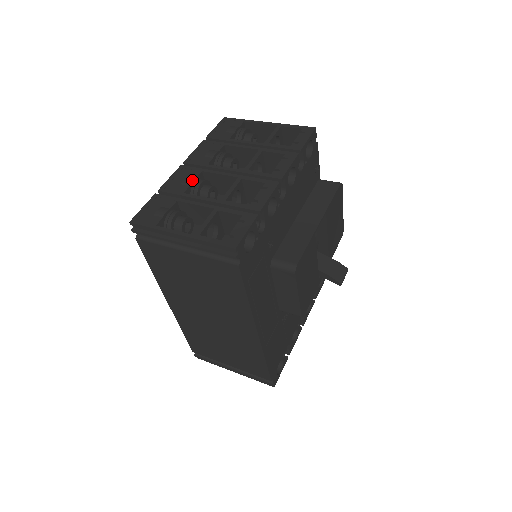
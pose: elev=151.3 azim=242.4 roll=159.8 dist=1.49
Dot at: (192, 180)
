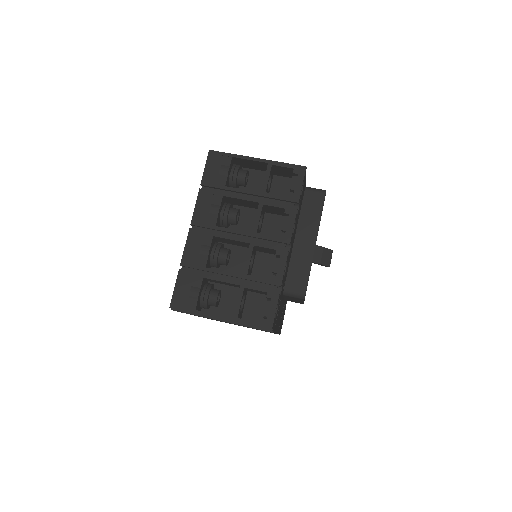
Dot at: (208, 251)
